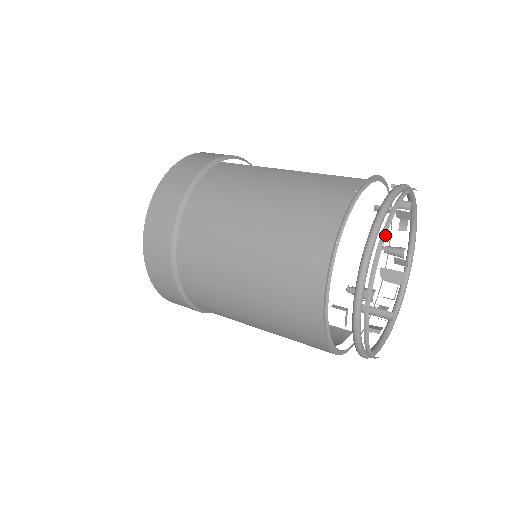
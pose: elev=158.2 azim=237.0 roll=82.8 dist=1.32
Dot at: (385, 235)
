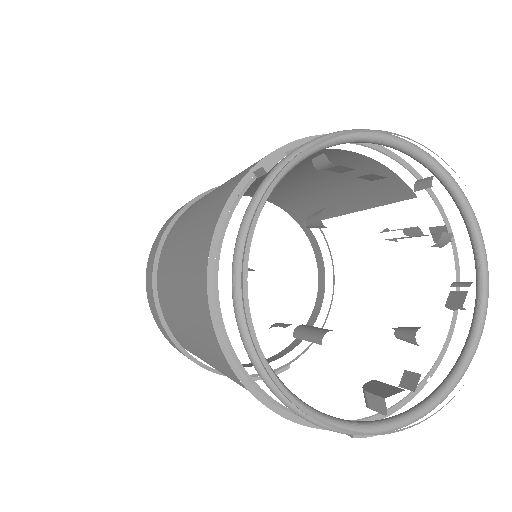
Dot at: (402, 136)
